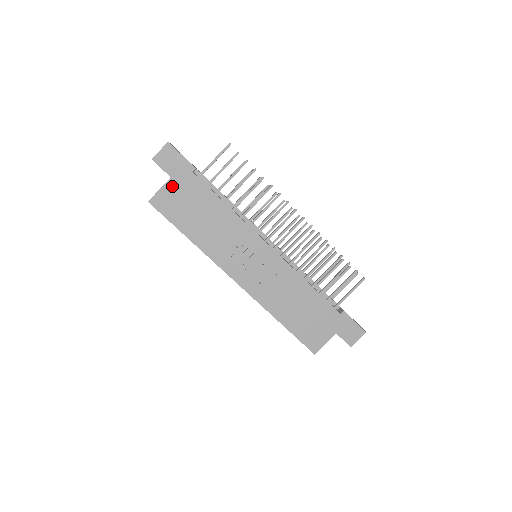
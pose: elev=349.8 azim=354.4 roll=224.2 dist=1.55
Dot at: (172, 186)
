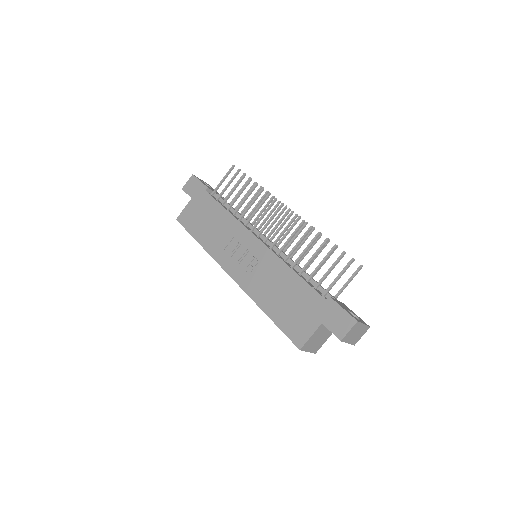
Dot at: (192, 204)
